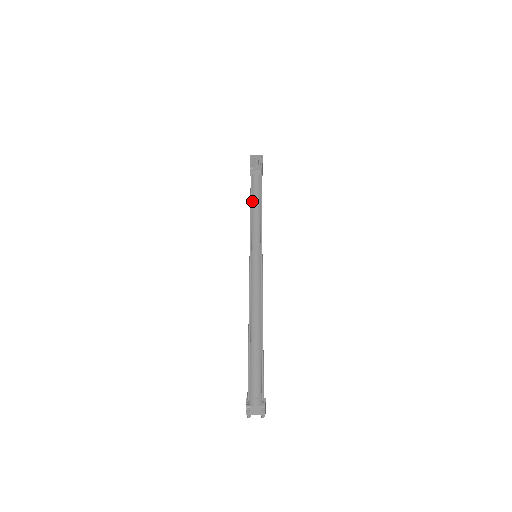
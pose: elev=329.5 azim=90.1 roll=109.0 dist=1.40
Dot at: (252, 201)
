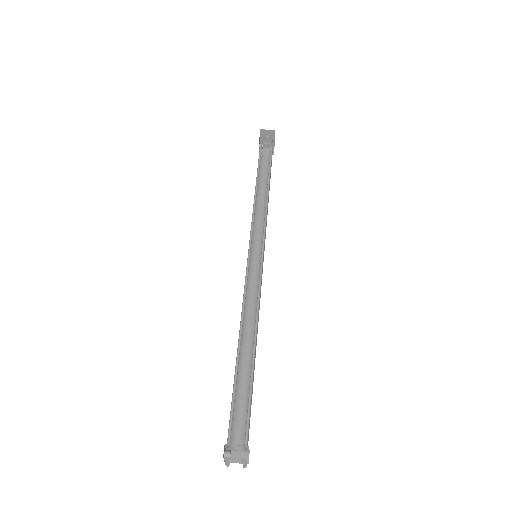
Dot at: (258, 186)
